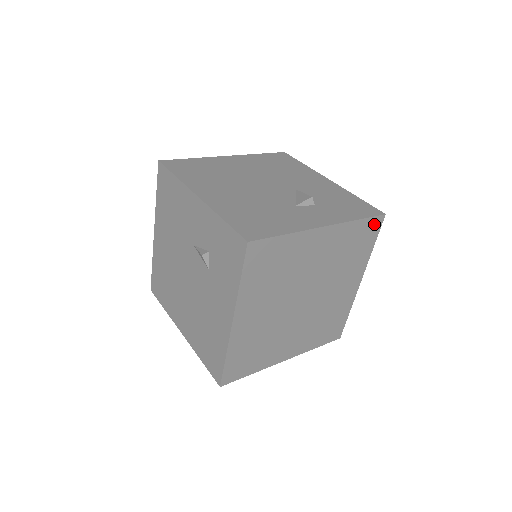
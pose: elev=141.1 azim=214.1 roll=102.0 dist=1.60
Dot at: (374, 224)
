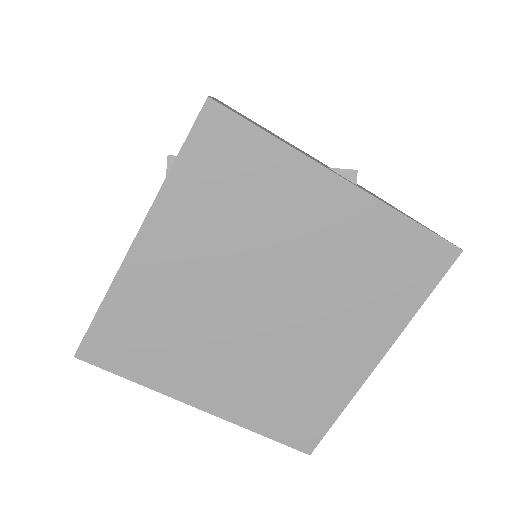
Dot at: (436, 253)
